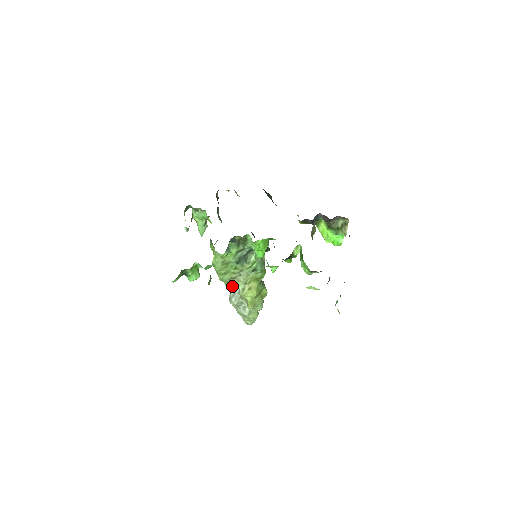
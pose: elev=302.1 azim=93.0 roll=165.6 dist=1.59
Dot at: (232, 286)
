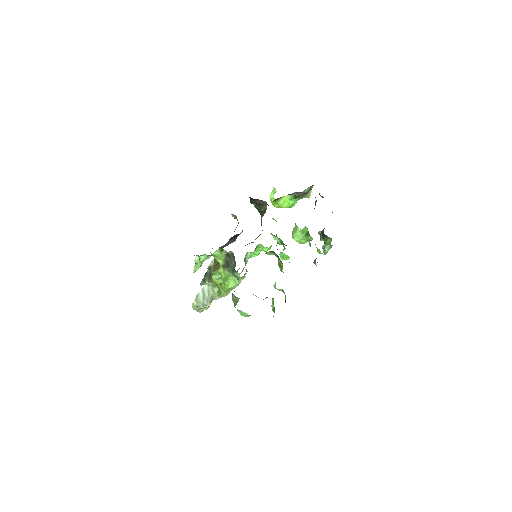
Dot at: occluded
